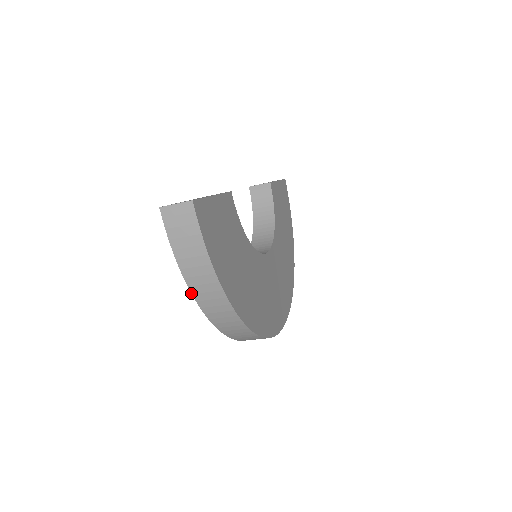
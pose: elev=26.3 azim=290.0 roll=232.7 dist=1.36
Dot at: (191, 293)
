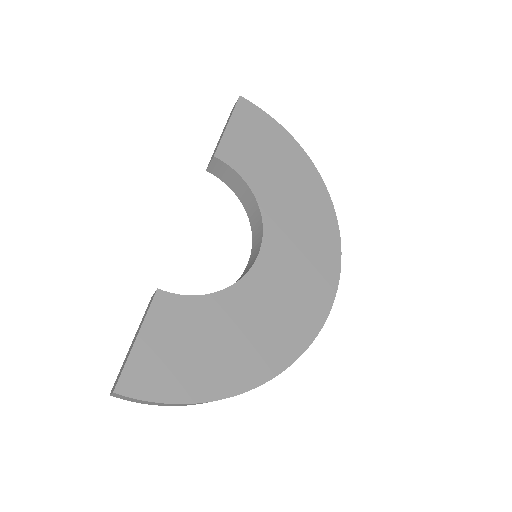
Dot at: occluded
